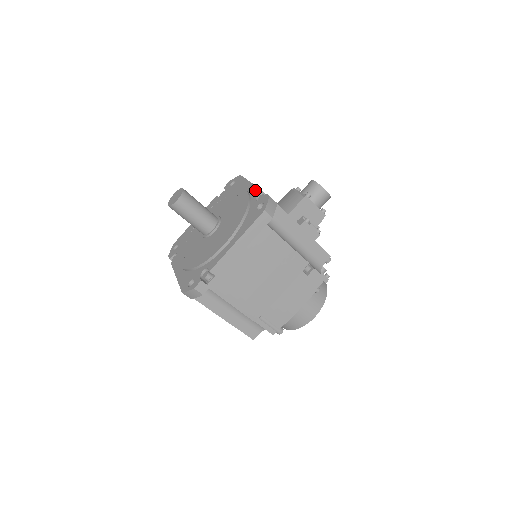
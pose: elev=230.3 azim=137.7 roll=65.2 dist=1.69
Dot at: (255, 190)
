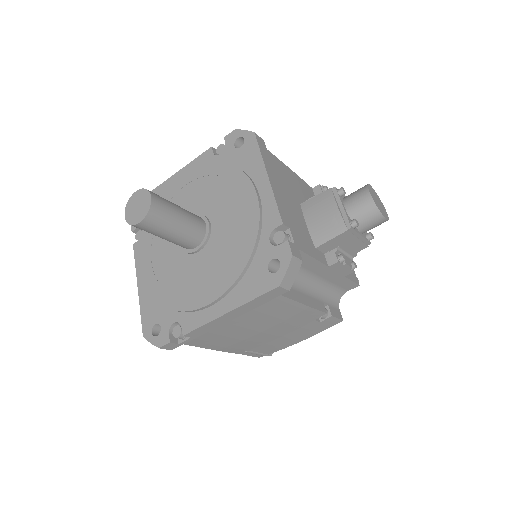
Dot at: (272, 210)
